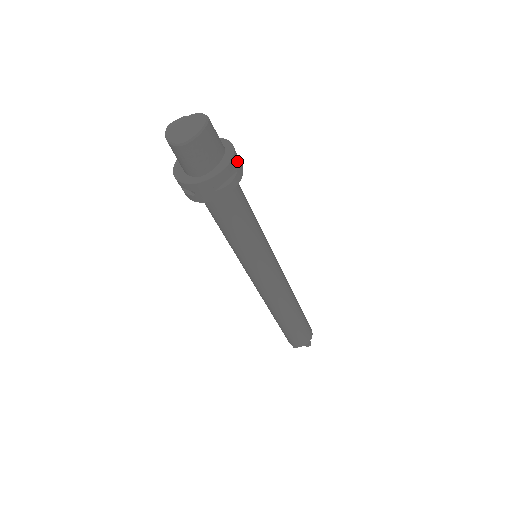
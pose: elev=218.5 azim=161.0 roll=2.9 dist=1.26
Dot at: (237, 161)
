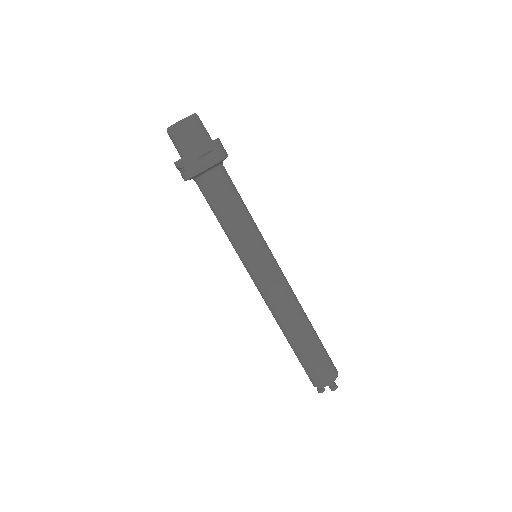
Dot at: (219, 146)
